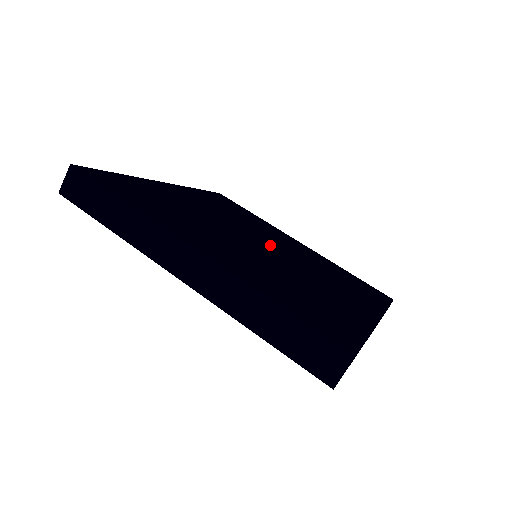
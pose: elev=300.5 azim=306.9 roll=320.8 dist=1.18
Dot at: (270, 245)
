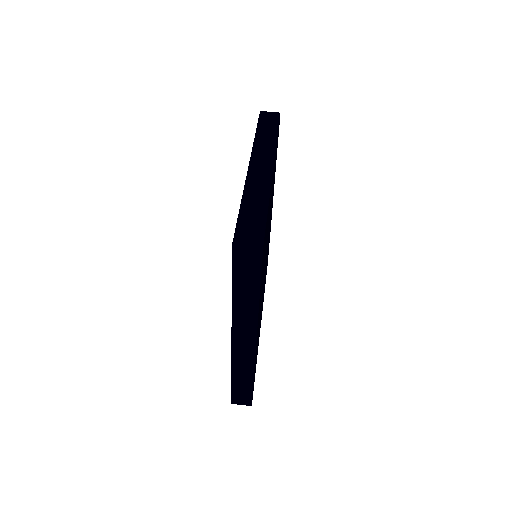
Dot at: occluded
